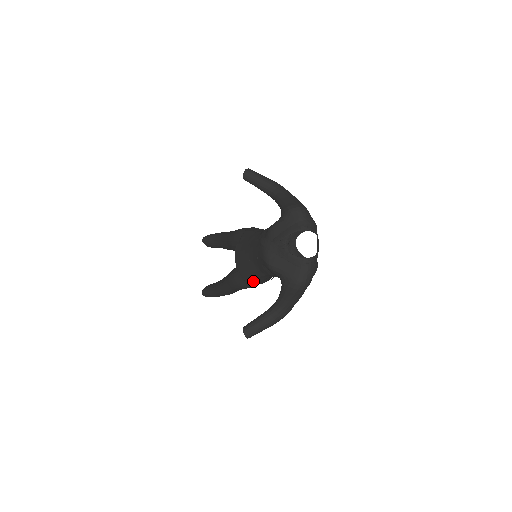
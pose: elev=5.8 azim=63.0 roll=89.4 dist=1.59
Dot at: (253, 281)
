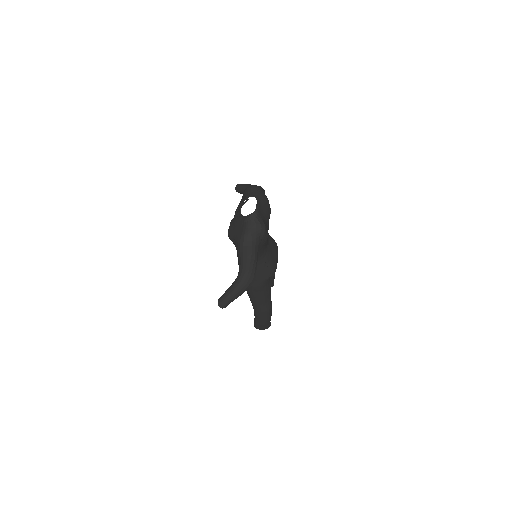
Dot at: occluded
